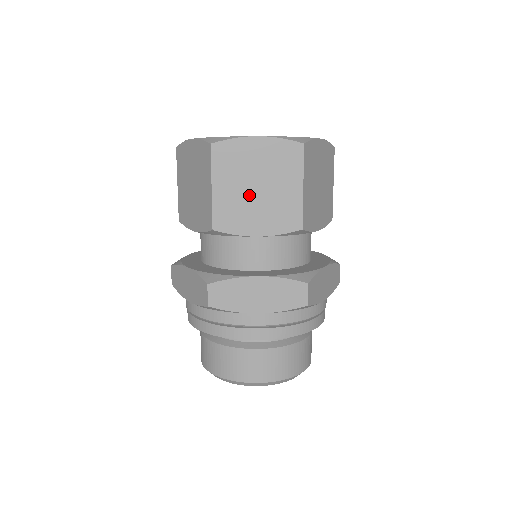
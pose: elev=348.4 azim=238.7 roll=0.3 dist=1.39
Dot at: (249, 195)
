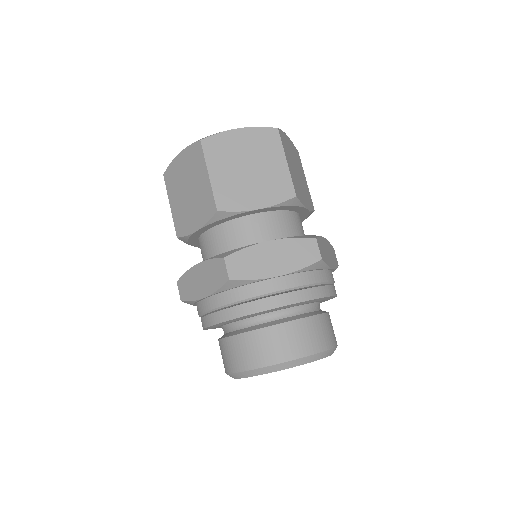
Dot at: (186, 200)
